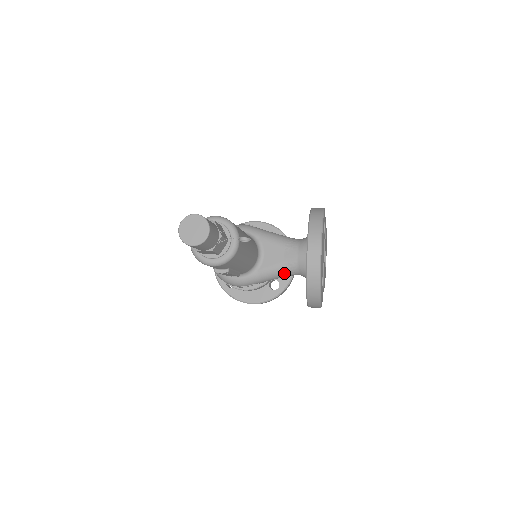
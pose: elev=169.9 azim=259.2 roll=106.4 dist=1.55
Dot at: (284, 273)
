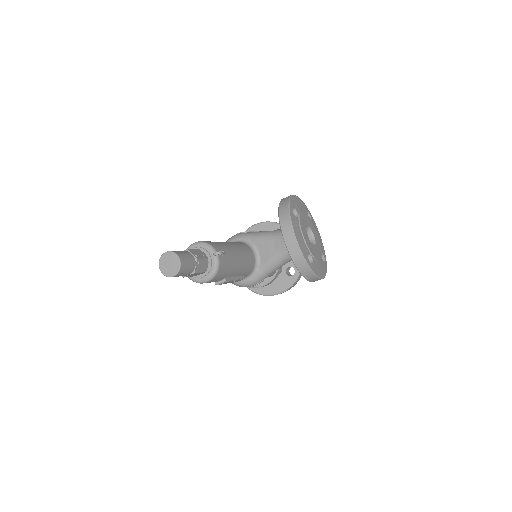
Dot at: (281, 262)
